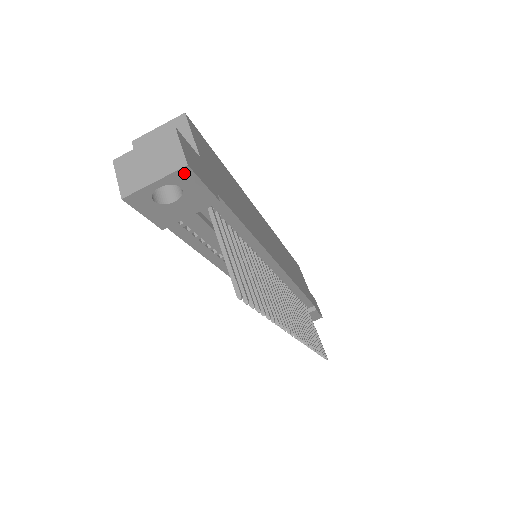
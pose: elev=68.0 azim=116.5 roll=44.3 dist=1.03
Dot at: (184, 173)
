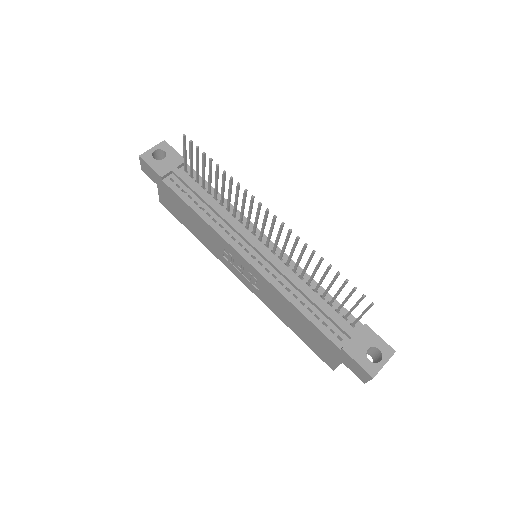
Dot at: (164, 144)
